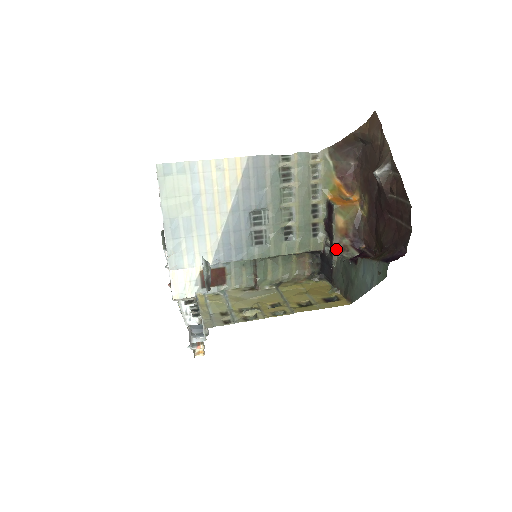
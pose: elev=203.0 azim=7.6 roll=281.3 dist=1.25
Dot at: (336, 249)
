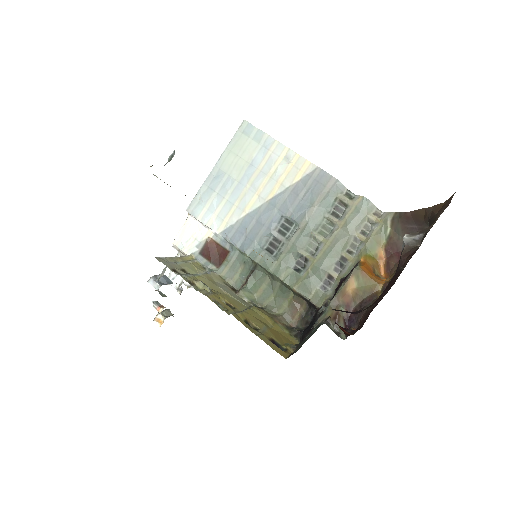
Dot at: (328, 311)
